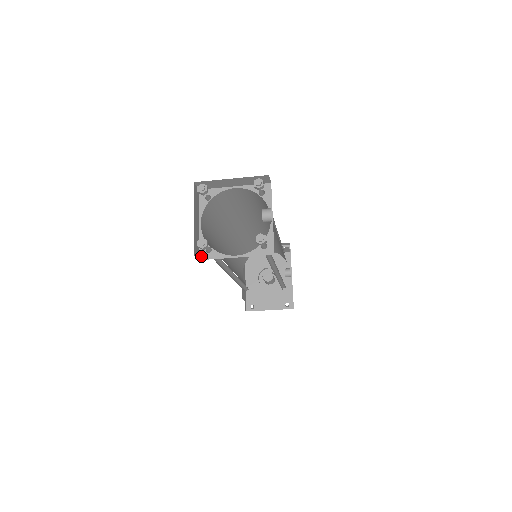
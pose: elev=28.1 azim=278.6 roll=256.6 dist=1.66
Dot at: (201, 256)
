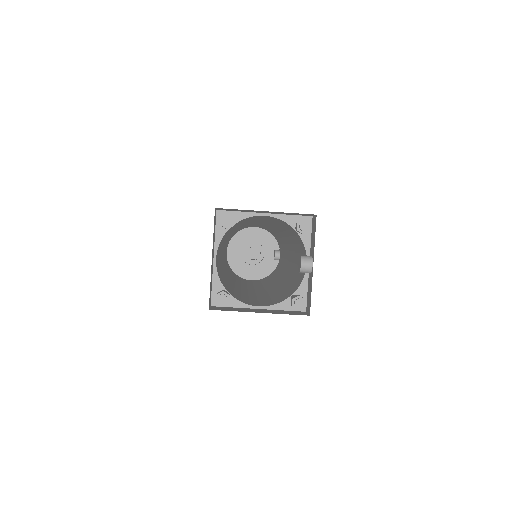
Dot at: (214, 301)
